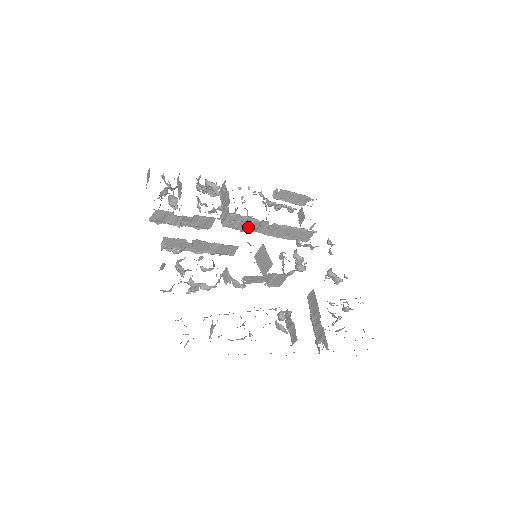
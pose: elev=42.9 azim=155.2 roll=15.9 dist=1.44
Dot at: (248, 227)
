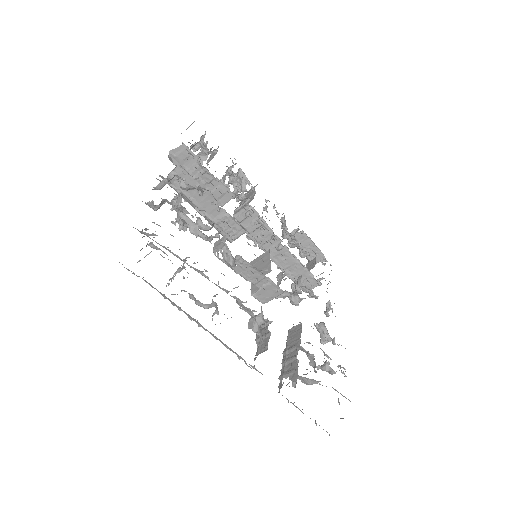
Dot at: (257, 235)
